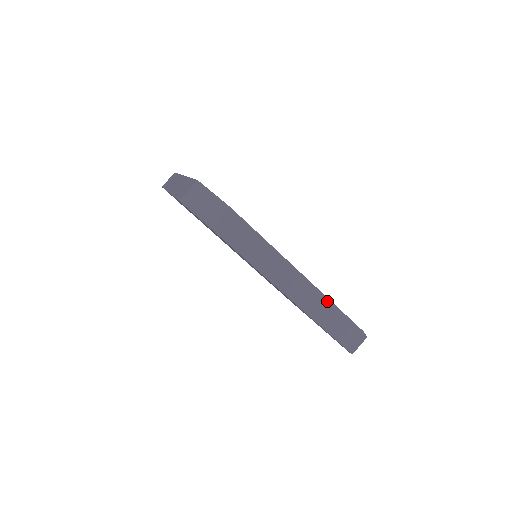
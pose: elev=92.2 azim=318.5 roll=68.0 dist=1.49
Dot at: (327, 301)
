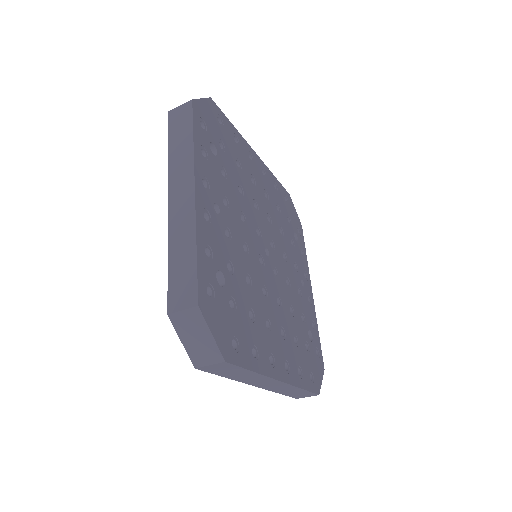
Dot at: (296, 388)
